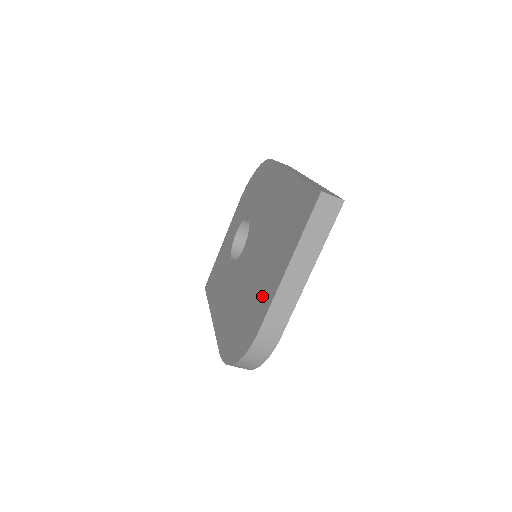
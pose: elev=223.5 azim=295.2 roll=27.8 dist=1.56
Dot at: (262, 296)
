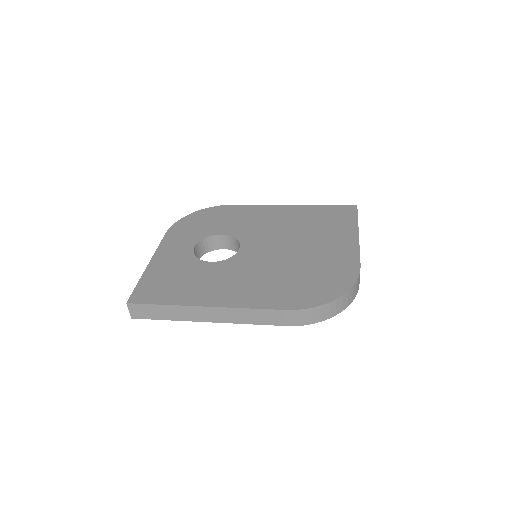
Dot at: (337, 253)
